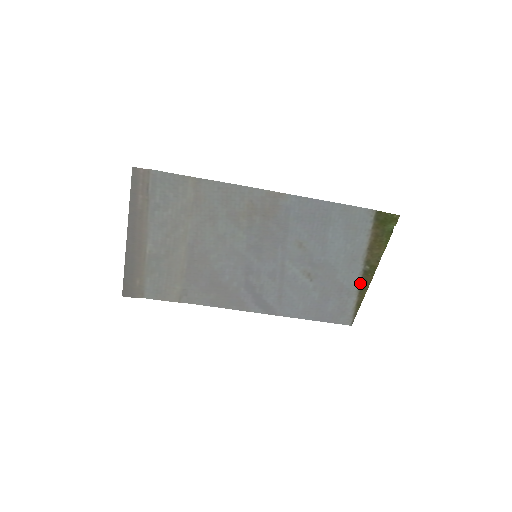
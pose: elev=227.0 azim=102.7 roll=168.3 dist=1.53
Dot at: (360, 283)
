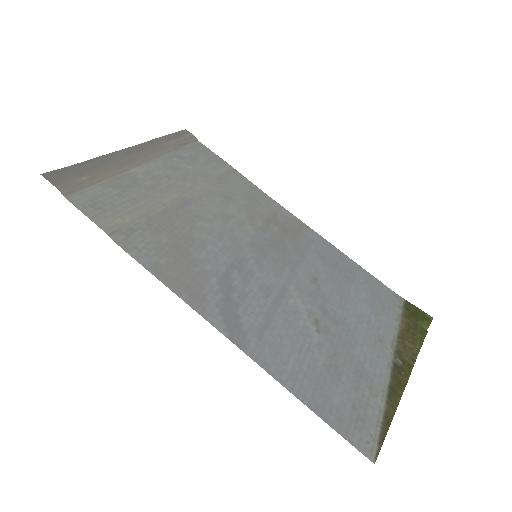
Dot at: (389, 381)
